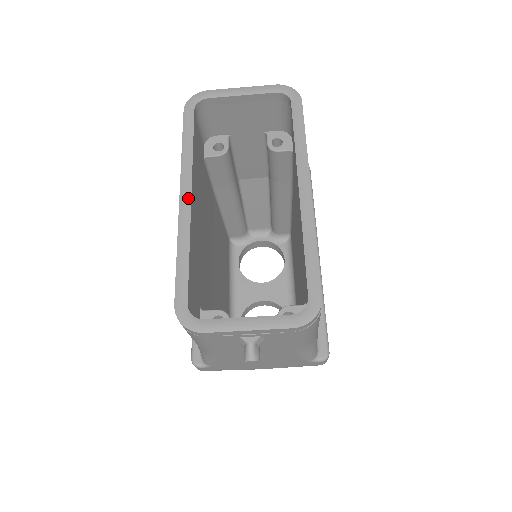
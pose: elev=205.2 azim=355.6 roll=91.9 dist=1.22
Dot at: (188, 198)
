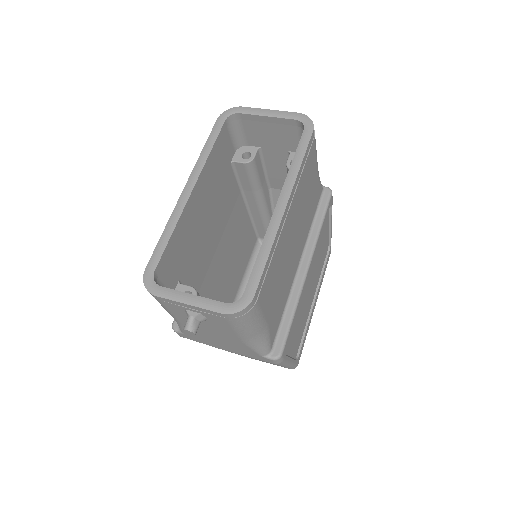
Dot at: (190, 190)
